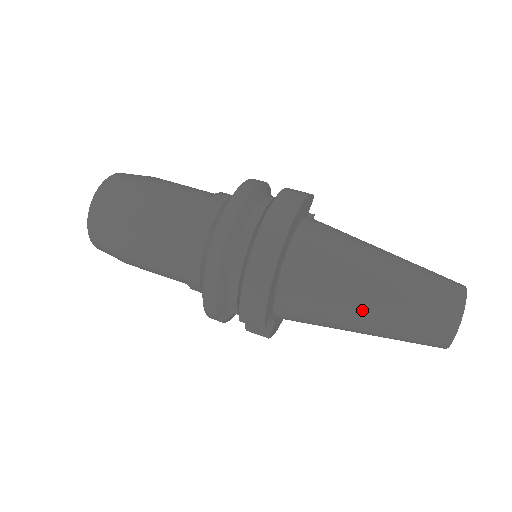
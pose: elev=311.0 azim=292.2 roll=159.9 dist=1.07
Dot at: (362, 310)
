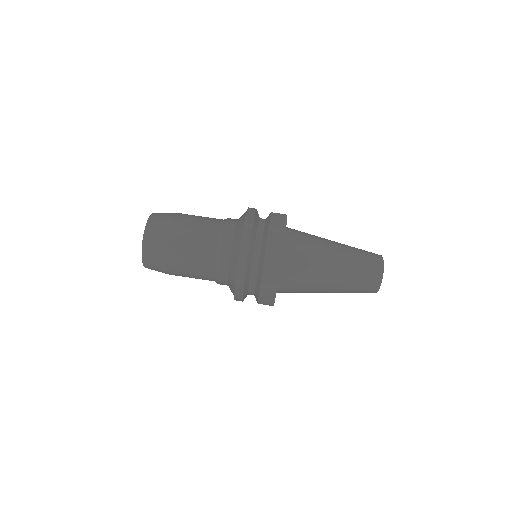
Dot at: (327, 288)
